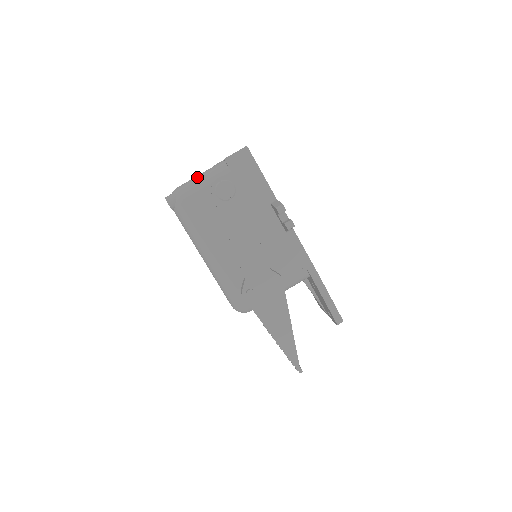
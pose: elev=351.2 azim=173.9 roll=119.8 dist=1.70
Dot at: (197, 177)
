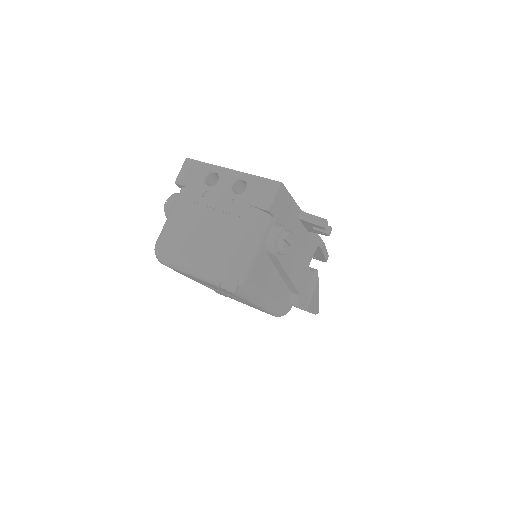
Dot at: (243, 245)
